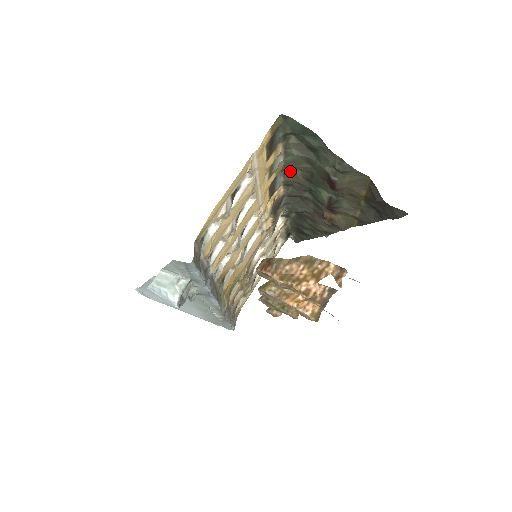
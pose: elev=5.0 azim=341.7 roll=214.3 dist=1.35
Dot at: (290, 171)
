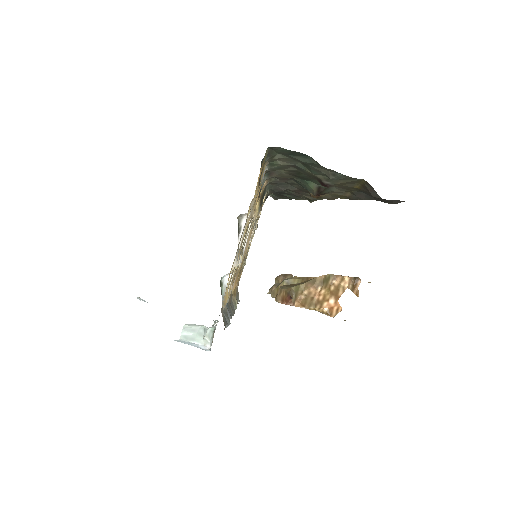
Dot at: (274, 171)
